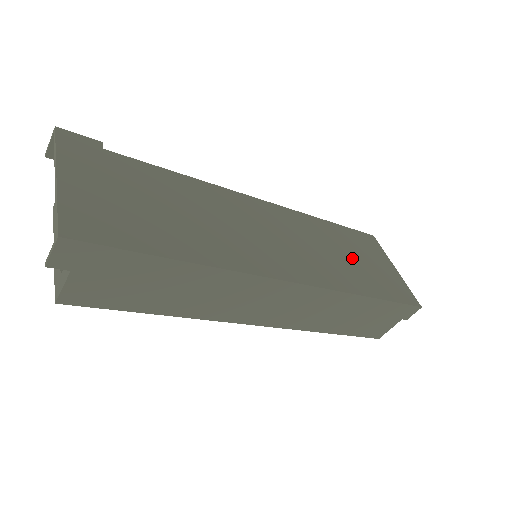
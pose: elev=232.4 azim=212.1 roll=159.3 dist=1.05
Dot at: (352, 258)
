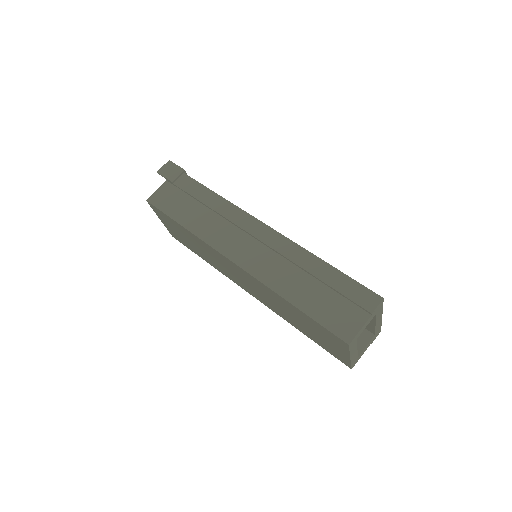
Dot at: occluded
